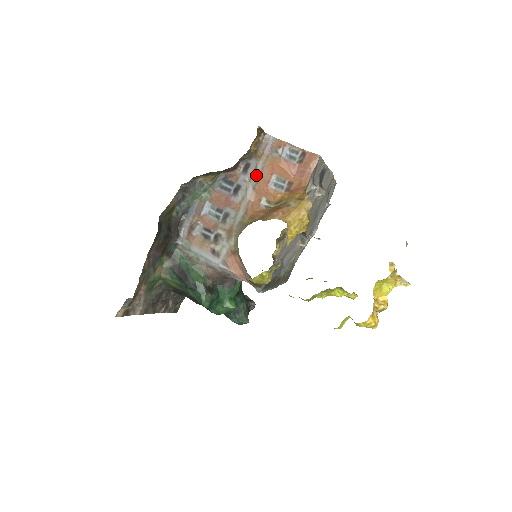
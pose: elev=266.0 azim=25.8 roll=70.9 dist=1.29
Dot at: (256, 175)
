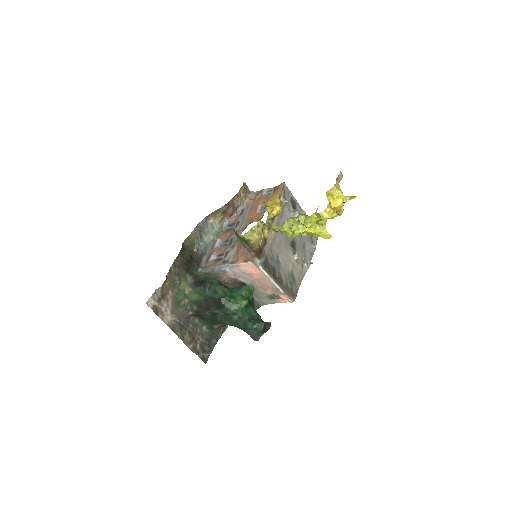
Dot at: (248, 211)
